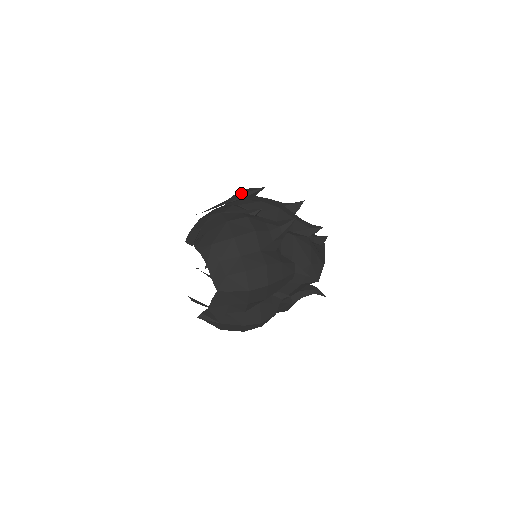
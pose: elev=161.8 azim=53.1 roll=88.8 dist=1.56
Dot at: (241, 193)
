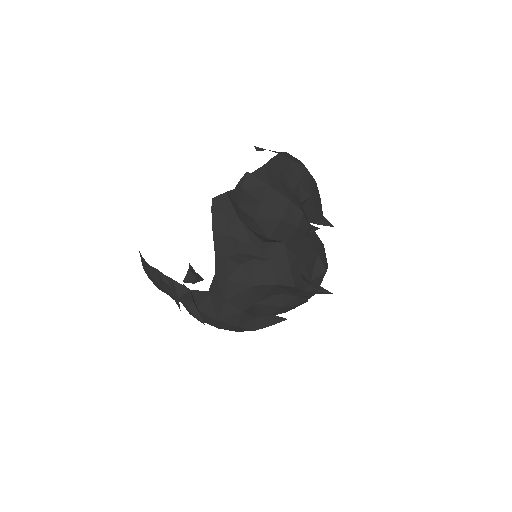
Dot at: occluded
